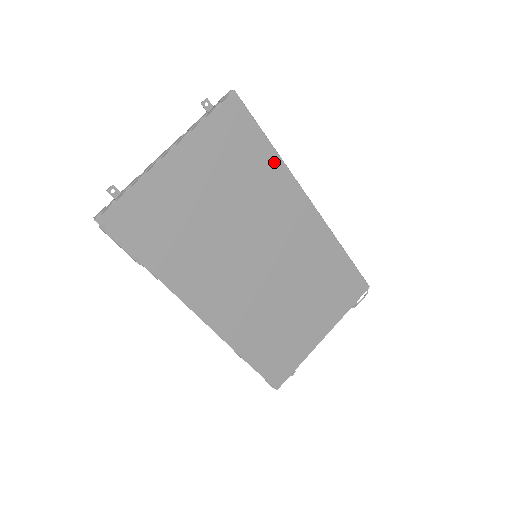
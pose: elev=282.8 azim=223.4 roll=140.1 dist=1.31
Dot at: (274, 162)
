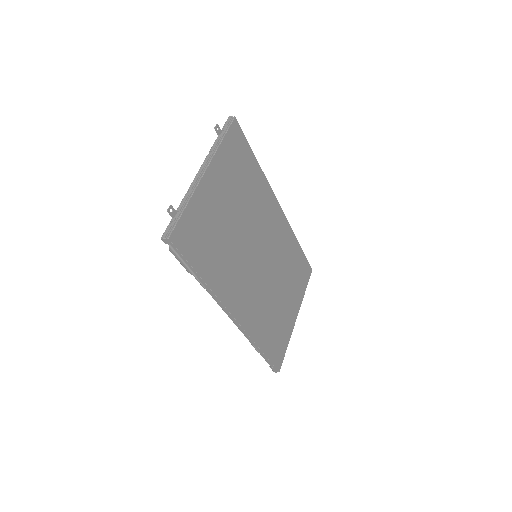
Dot at: (259, 174)
